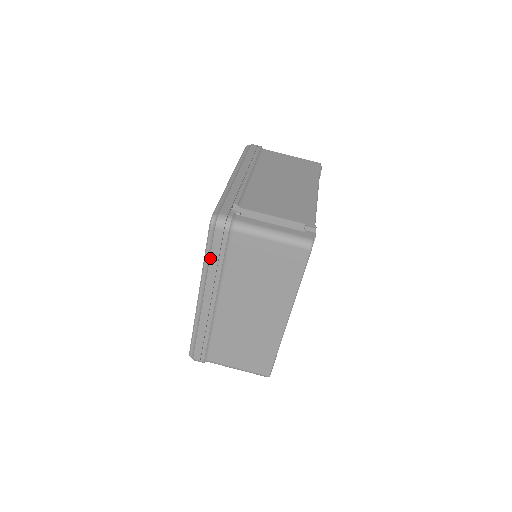
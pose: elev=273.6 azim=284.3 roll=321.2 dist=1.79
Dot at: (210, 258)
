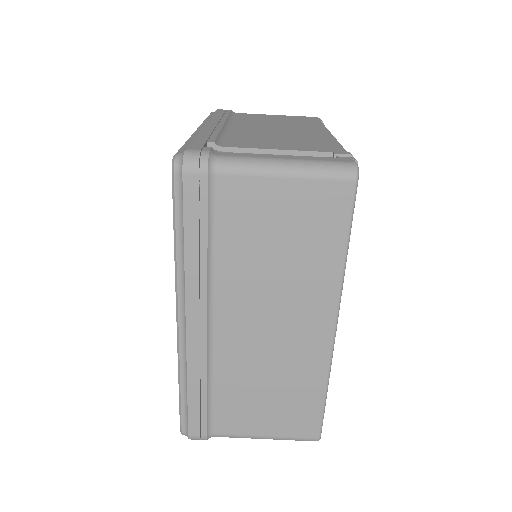
Dot at: (184, 236)
